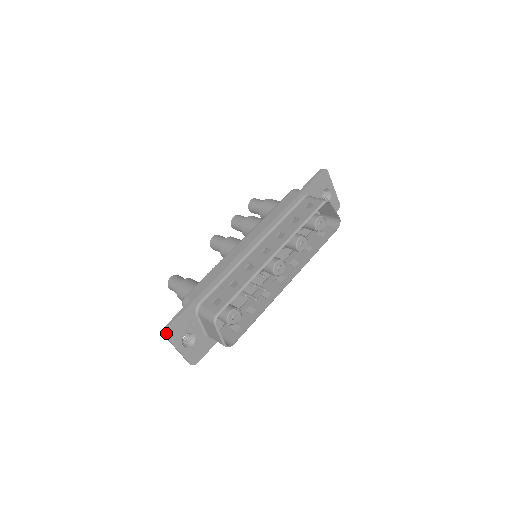
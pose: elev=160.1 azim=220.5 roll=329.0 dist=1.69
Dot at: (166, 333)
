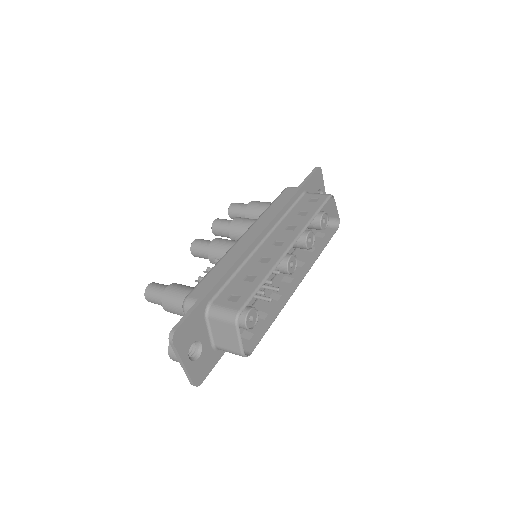
Dot at: (174, 338)
